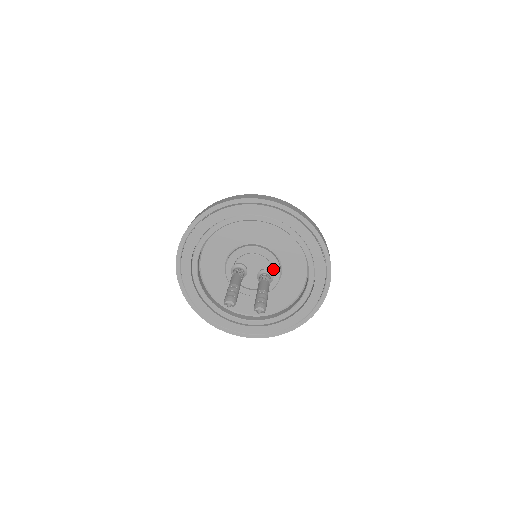
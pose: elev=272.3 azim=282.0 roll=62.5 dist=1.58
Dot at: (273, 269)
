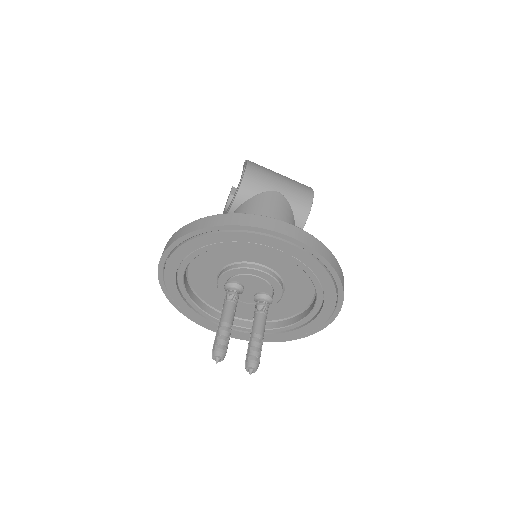
Dot at: (274, 293)
